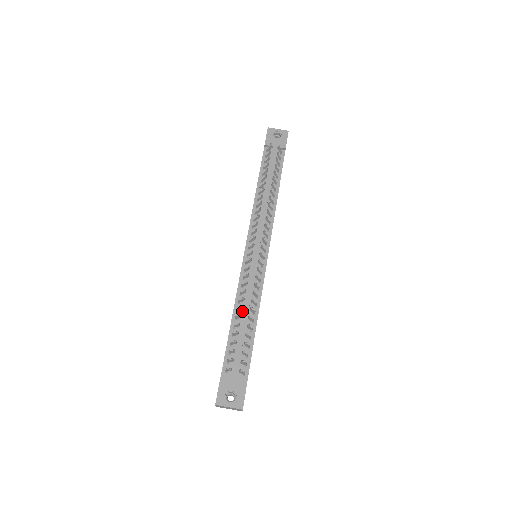
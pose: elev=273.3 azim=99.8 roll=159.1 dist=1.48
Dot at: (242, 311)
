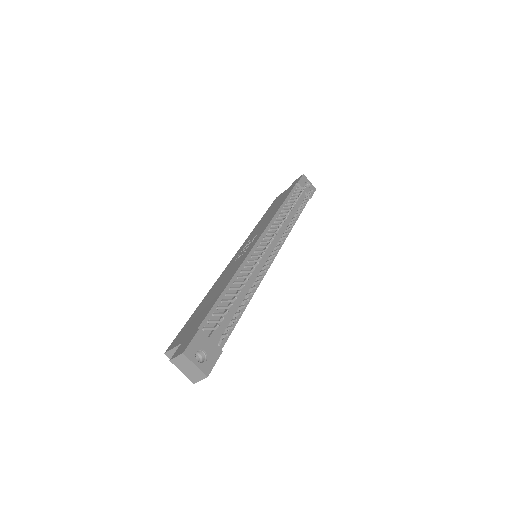
Dot at: occluded
